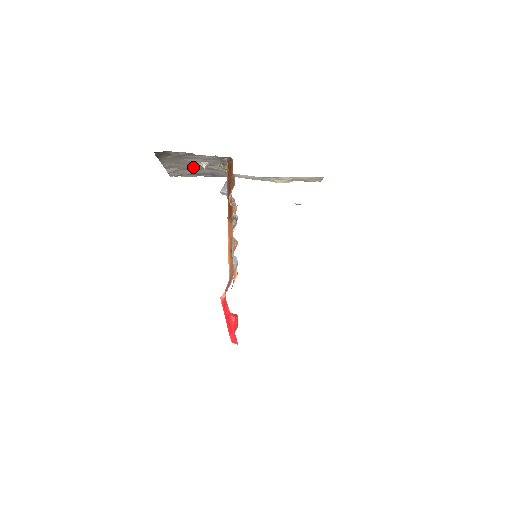
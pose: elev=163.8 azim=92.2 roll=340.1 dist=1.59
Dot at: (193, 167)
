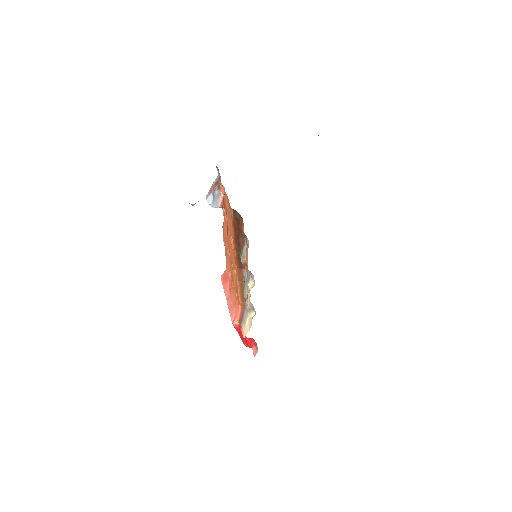
Dot at: occluded
